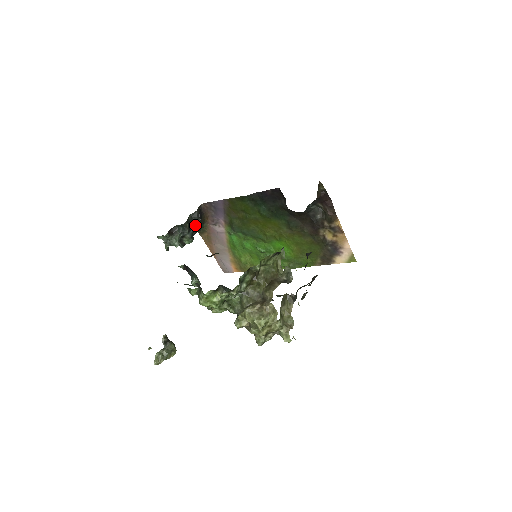
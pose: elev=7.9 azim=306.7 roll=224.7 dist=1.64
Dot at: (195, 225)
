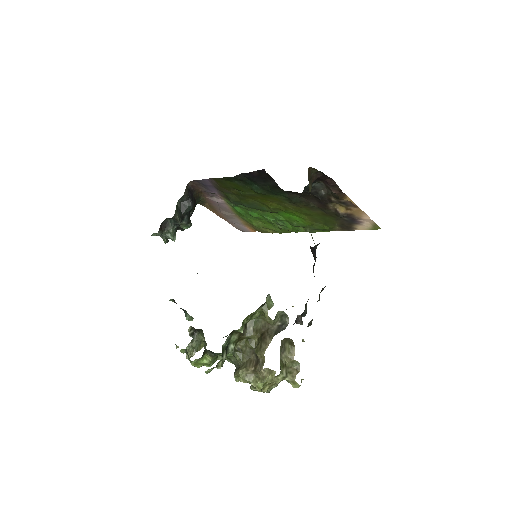
Dot at: (187, 211)
